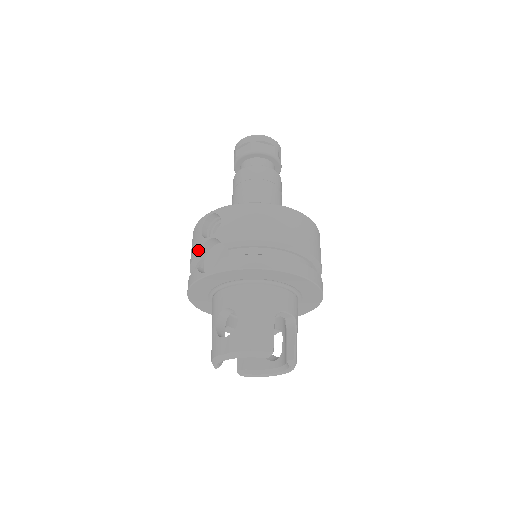
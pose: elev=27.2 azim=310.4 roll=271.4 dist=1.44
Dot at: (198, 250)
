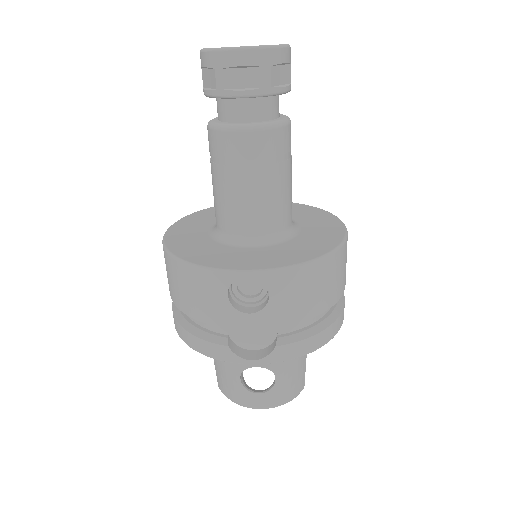
Dot at: (225, 322)
